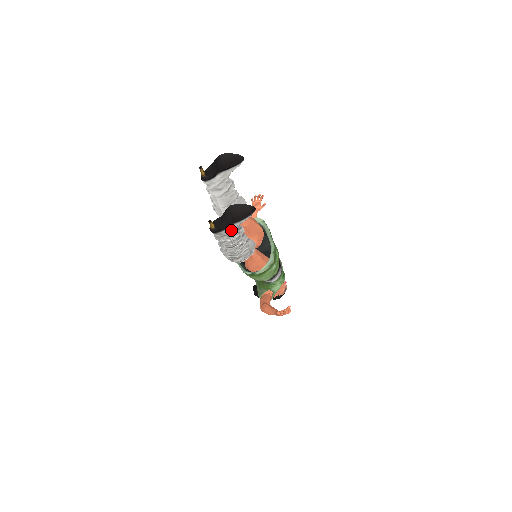
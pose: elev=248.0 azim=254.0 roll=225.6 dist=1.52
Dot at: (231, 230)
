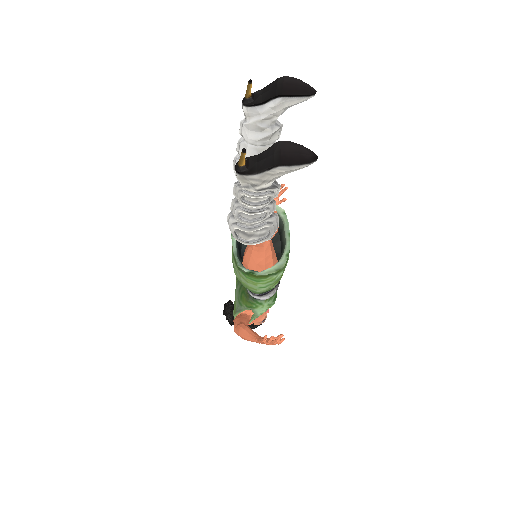
Dot at: (267, 179)
